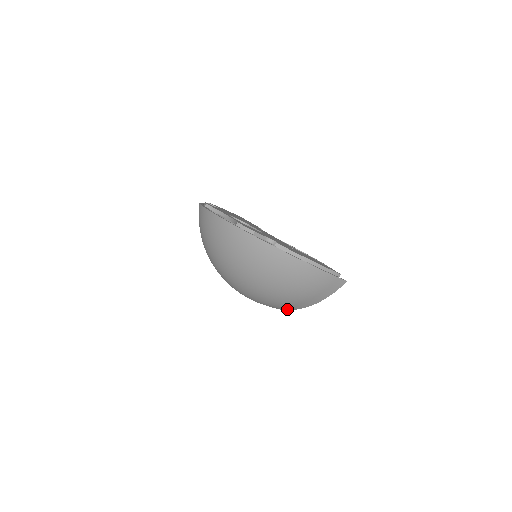
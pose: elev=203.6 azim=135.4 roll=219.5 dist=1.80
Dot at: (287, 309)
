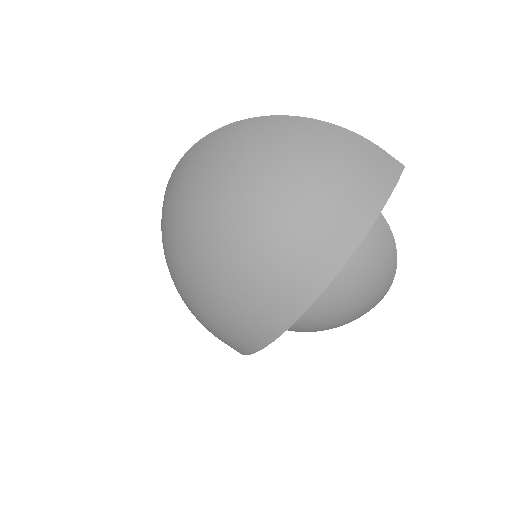
Dot at: (329, 274)
